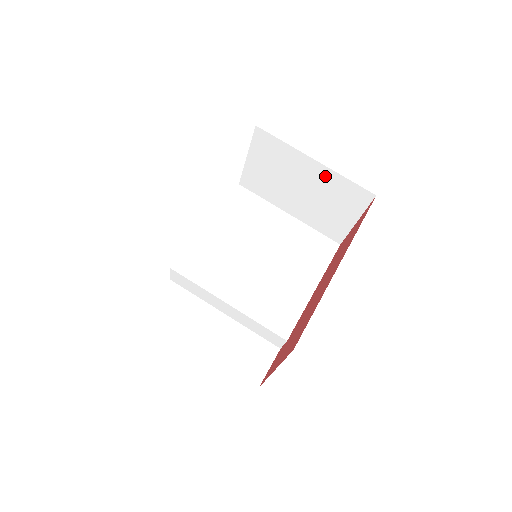
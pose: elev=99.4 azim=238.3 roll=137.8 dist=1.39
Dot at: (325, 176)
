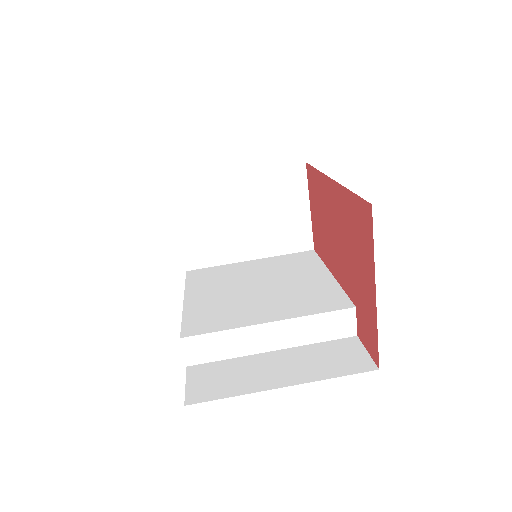
Dot at: (255, 182)
